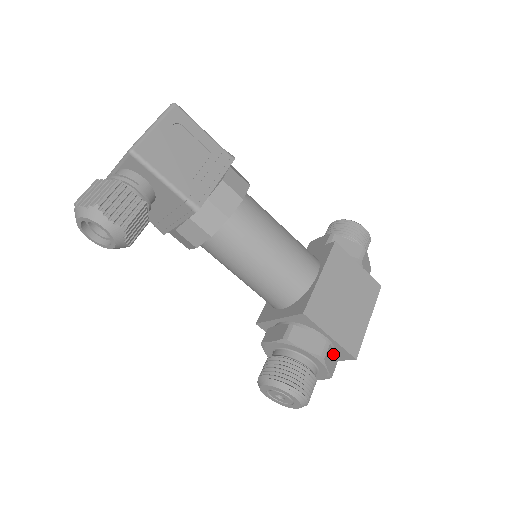
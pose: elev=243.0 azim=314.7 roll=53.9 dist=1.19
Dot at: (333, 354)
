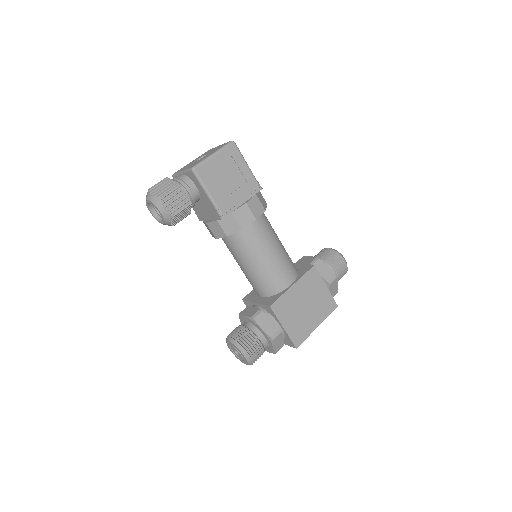
Dot at: (282, 339)
